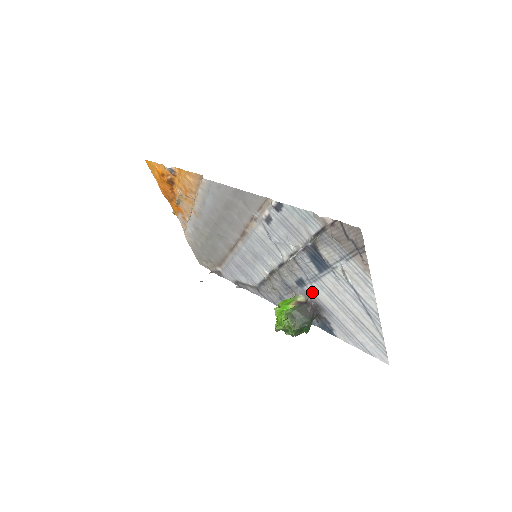
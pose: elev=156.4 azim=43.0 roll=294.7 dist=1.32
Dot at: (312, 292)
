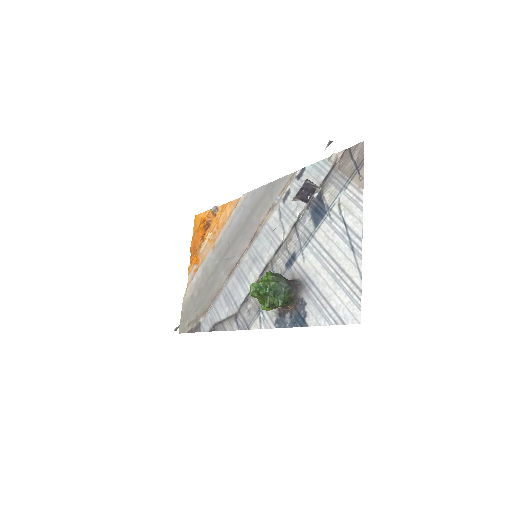
Dot at: (299, 265)
